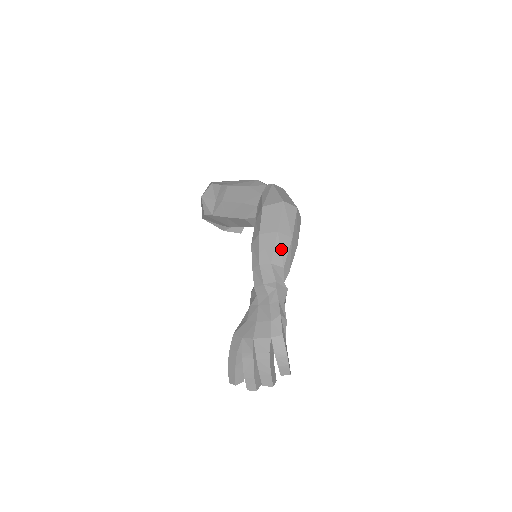
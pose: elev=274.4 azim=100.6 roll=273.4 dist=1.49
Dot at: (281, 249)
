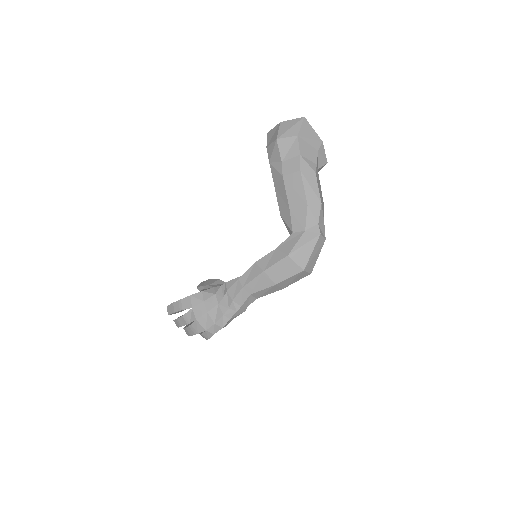
Dot at: (267, 292)
